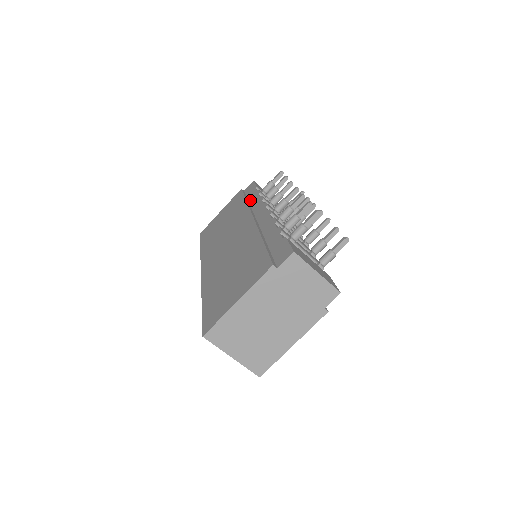
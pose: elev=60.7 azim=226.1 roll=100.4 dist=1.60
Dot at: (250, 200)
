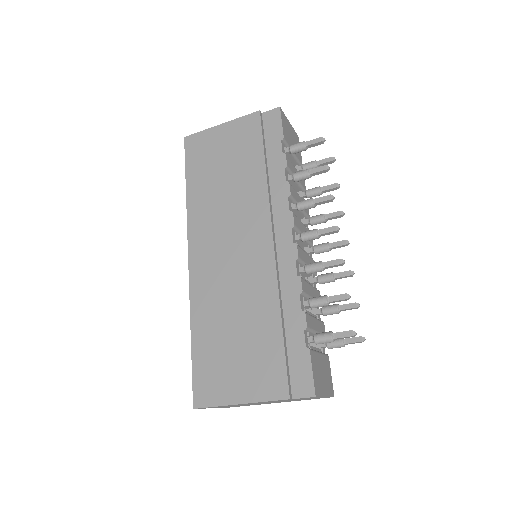
Dot at: (270, 165)
